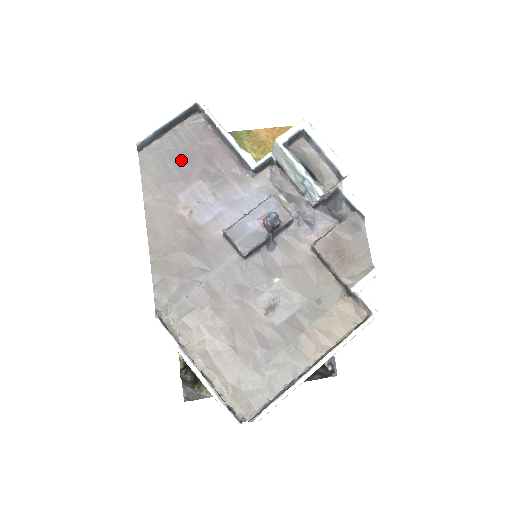
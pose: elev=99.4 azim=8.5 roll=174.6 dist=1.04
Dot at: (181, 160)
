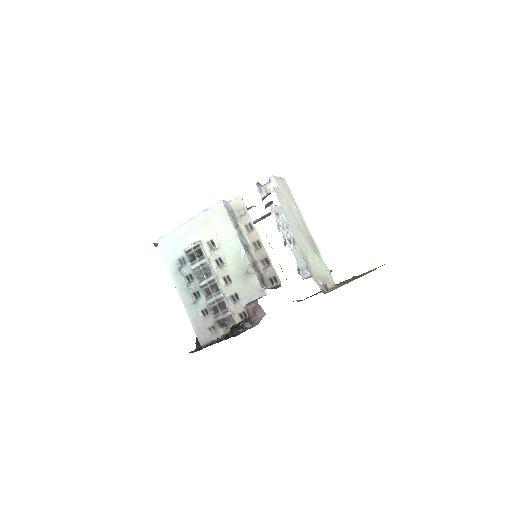
Dot at: occluded
